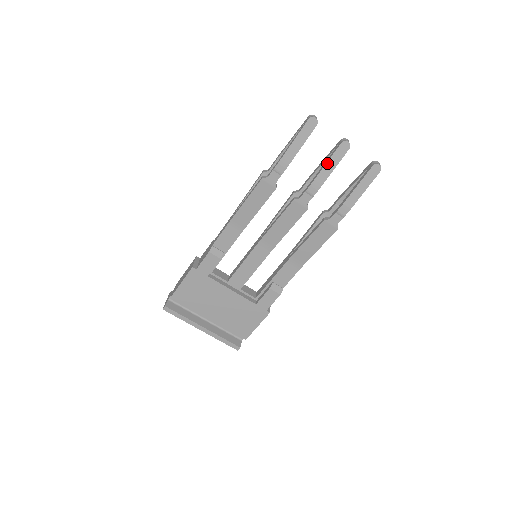
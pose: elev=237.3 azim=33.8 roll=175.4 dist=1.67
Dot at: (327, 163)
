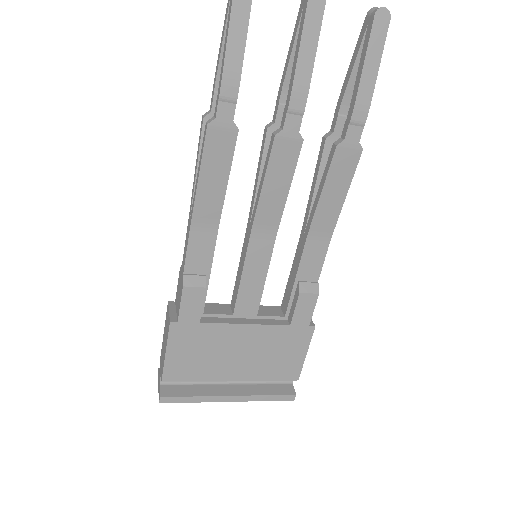
Dot at: (301, 45)
